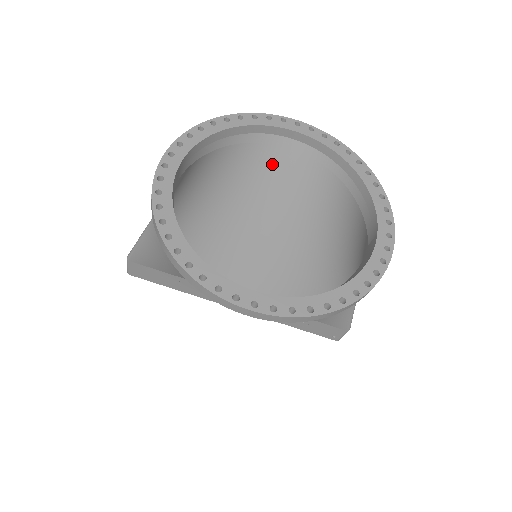
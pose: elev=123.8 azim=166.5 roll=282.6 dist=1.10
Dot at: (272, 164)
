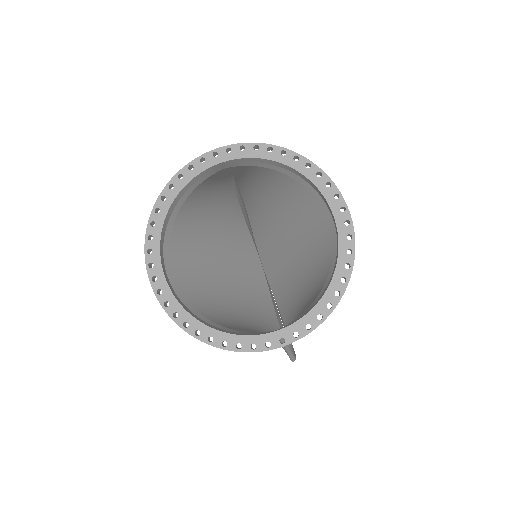
Dot at: (313, 215)
